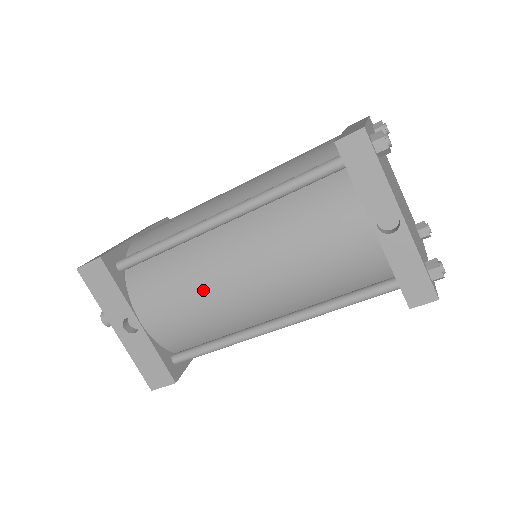
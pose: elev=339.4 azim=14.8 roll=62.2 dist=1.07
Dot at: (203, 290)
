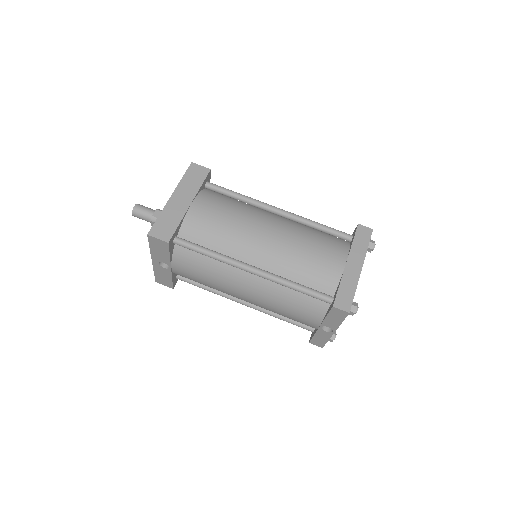
Dot at: (220, 285)
